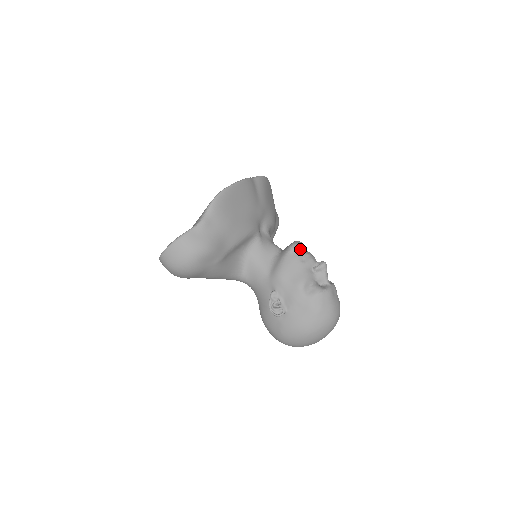
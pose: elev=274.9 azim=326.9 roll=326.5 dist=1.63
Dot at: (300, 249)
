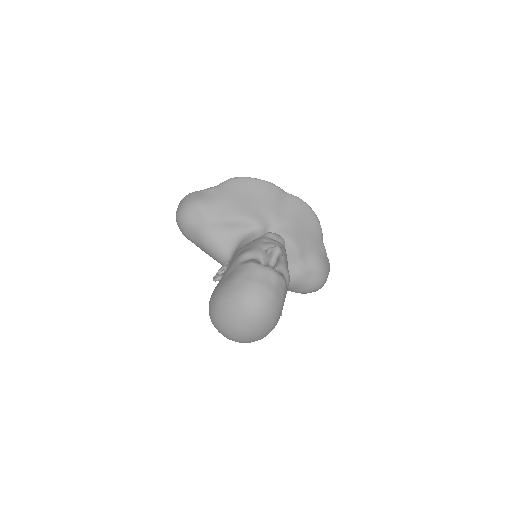
Dot at: (272, 237)
